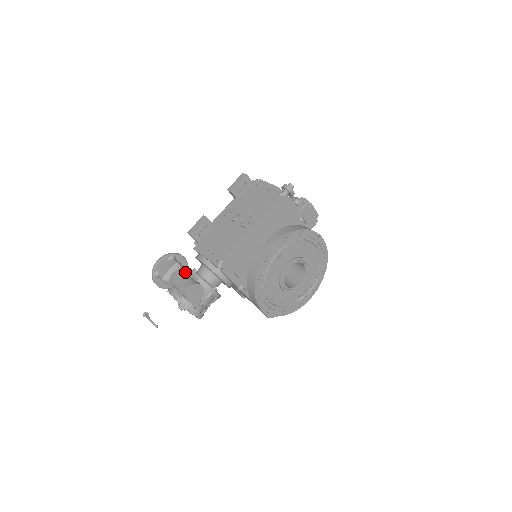
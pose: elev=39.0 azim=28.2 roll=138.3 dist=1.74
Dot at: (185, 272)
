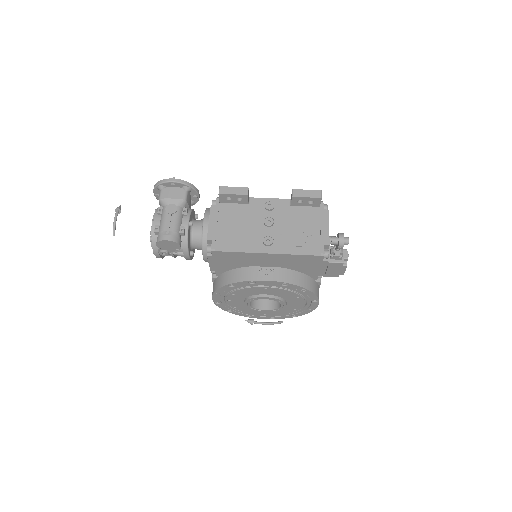
Dot at: (182, 216)
